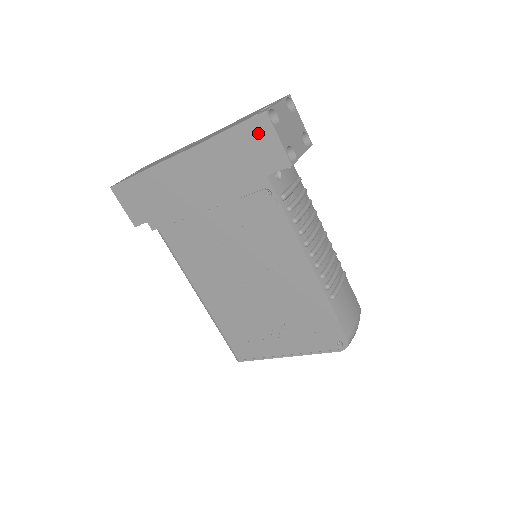
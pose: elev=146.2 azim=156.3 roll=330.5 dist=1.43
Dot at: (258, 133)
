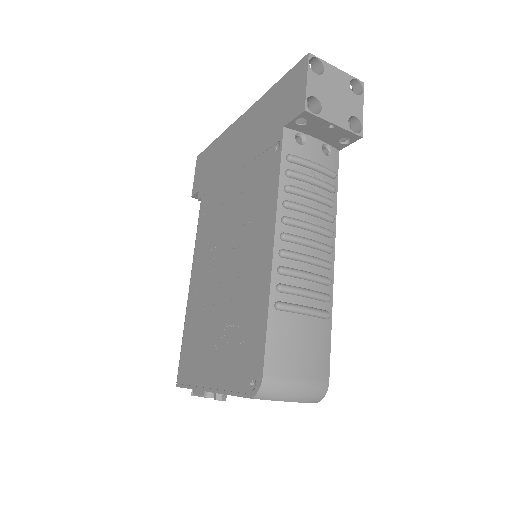
Dot at: (295, 79)
